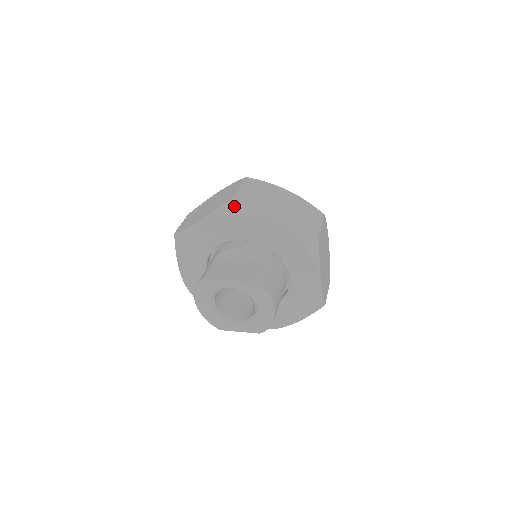
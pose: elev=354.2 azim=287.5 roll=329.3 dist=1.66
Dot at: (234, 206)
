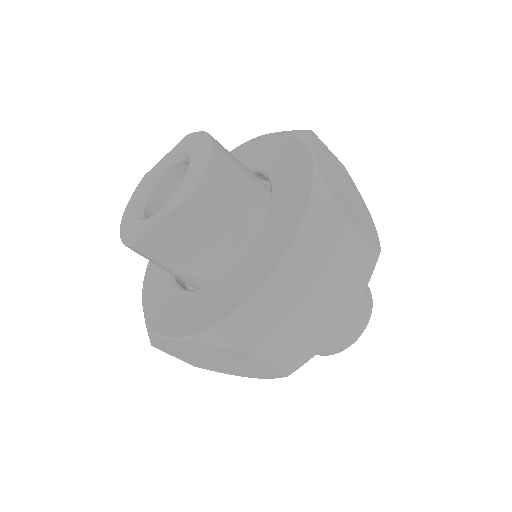
Dot at: occluded
